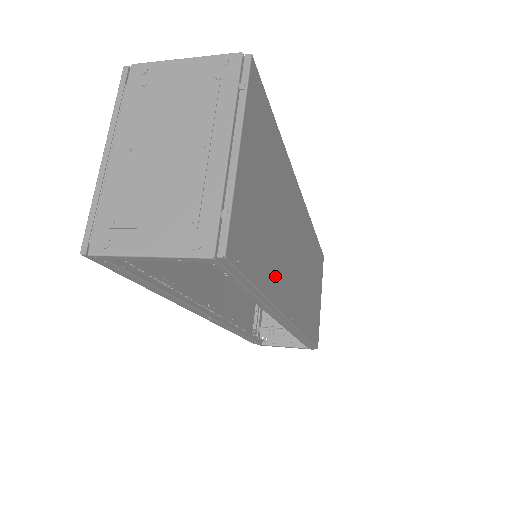
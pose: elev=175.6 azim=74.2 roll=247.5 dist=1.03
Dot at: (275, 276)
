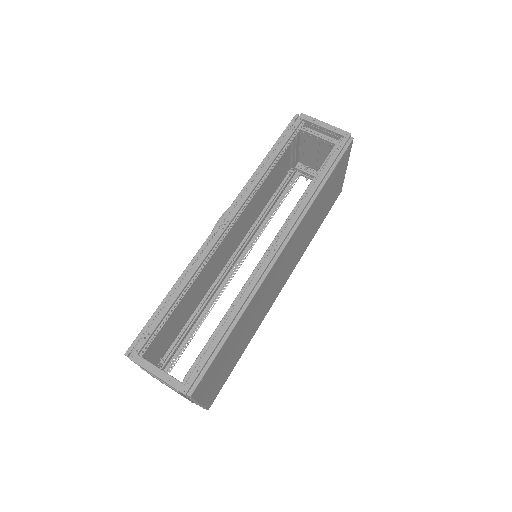
Dot at: (252, 333)
